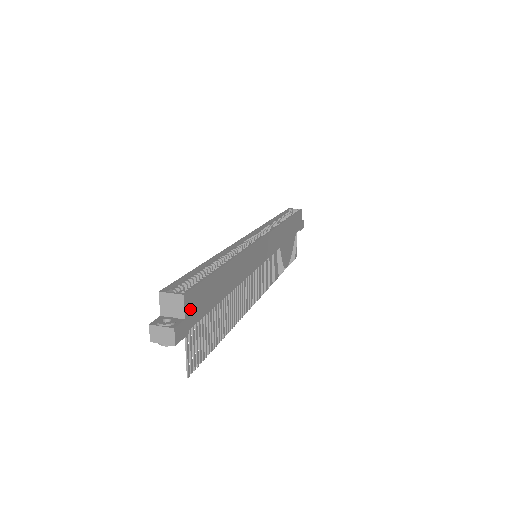
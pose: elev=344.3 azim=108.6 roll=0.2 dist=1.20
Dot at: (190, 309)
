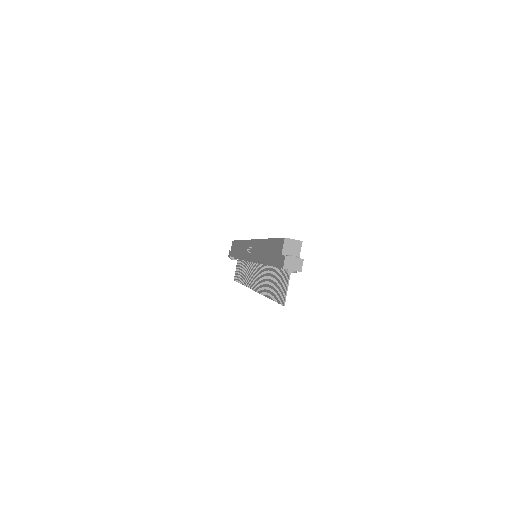
Dot at: occluded
